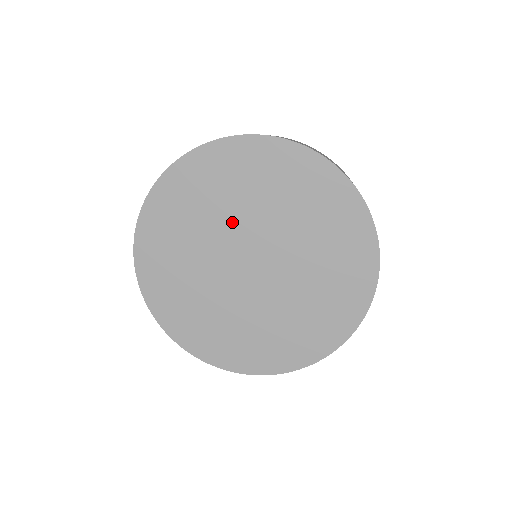
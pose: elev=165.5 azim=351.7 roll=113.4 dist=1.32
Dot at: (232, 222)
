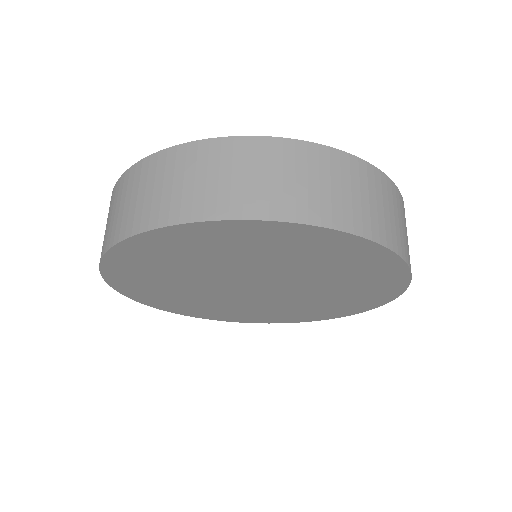
Dot at: (279, 271)
